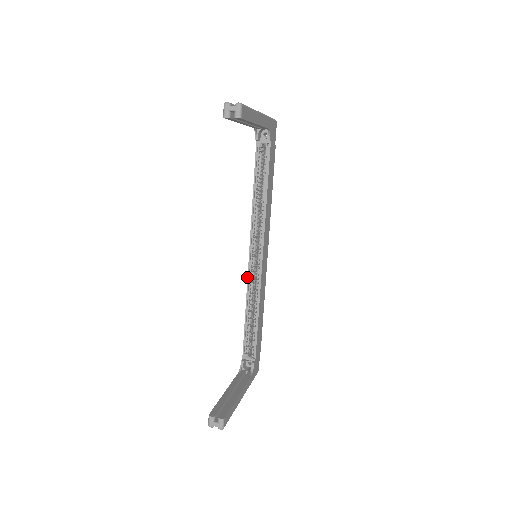
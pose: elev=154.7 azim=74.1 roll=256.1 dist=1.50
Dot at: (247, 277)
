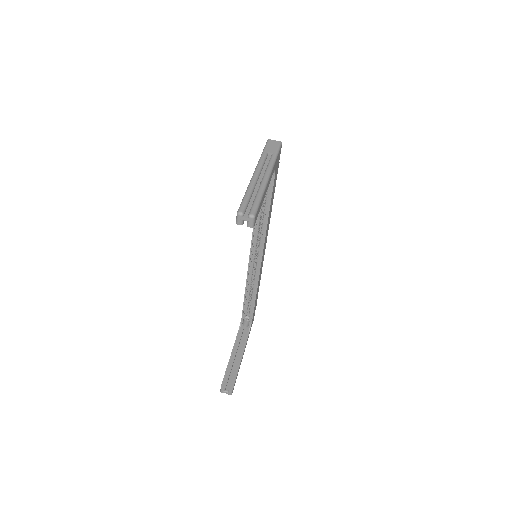
Dot at: occluded
